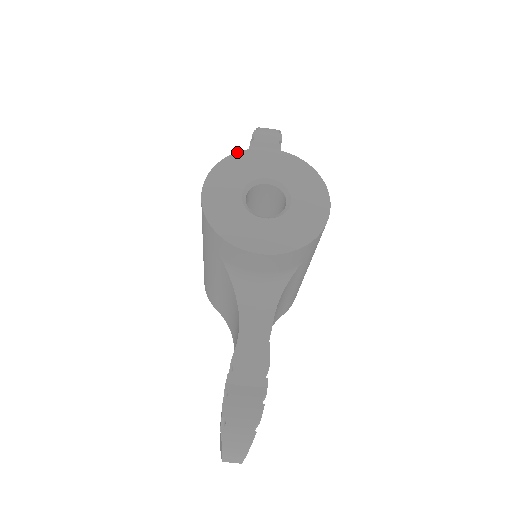
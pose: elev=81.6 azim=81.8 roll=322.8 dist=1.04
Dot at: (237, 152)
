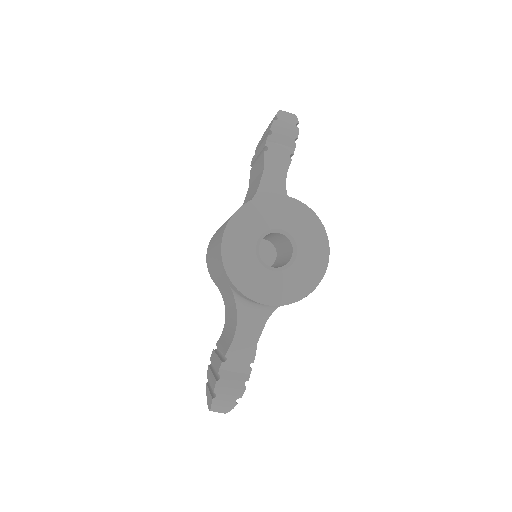
Dot at: (257, 197)
